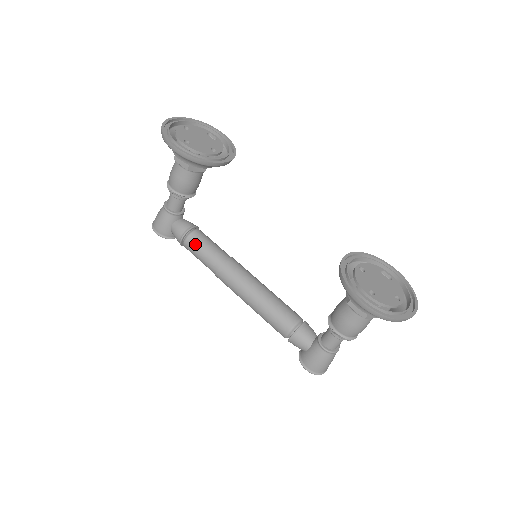
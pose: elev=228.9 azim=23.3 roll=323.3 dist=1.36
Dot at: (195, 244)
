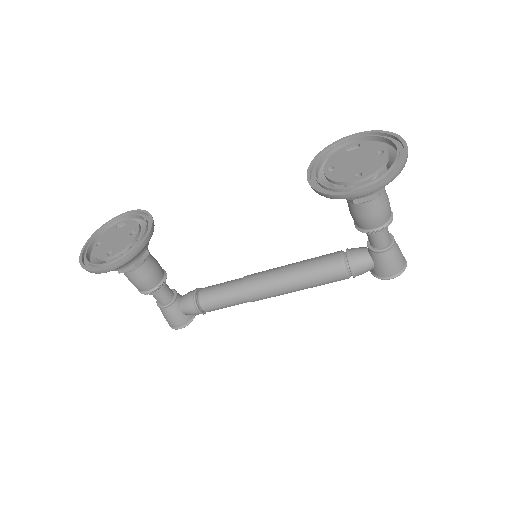
Dot at: (211, 302)
